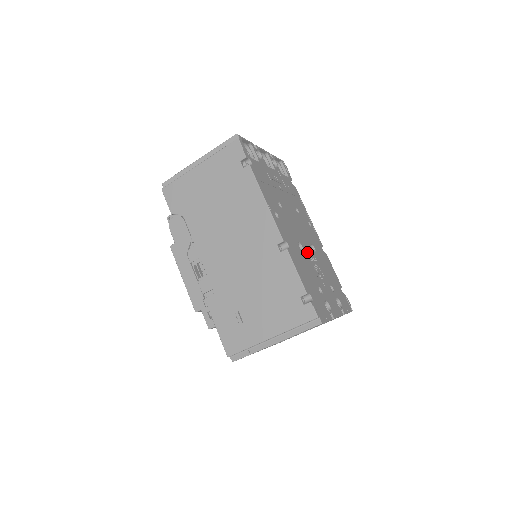
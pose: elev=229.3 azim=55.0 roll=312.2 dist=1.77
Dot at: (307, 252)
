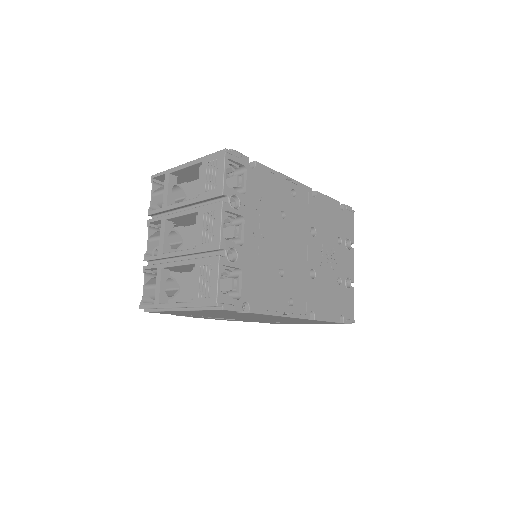
Dot at: (316, 262)
